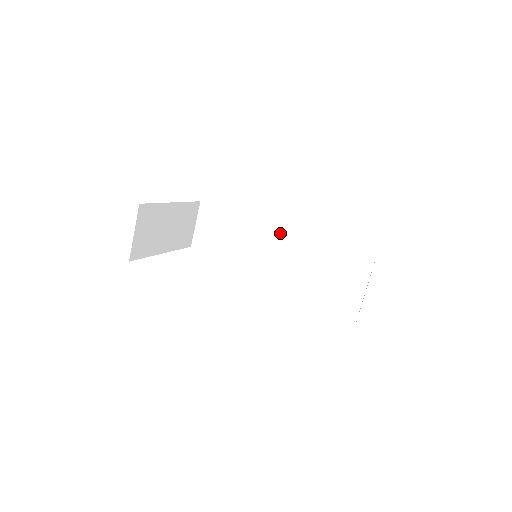
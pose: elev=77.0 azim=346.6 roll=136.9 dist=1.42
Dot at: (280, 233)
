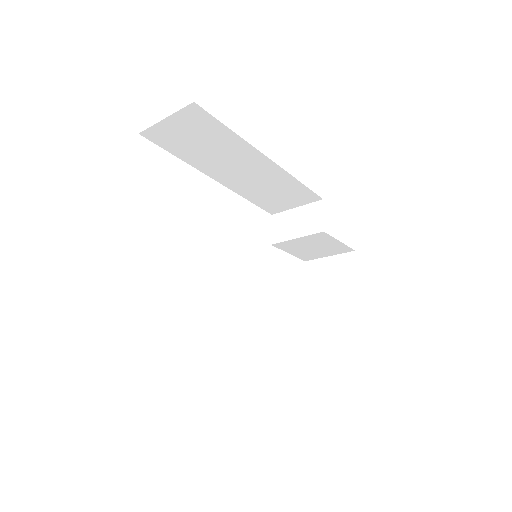
Dot at: (280, 178)
